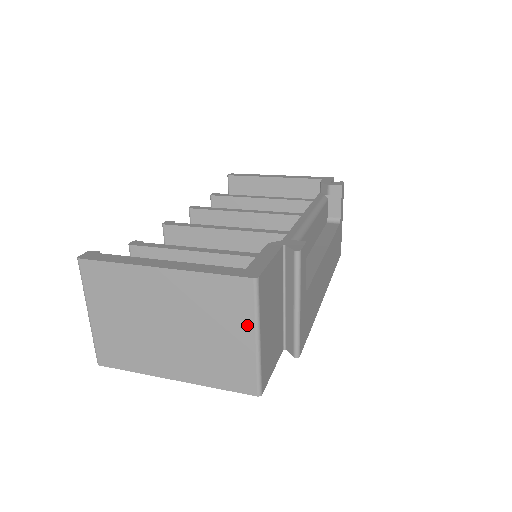
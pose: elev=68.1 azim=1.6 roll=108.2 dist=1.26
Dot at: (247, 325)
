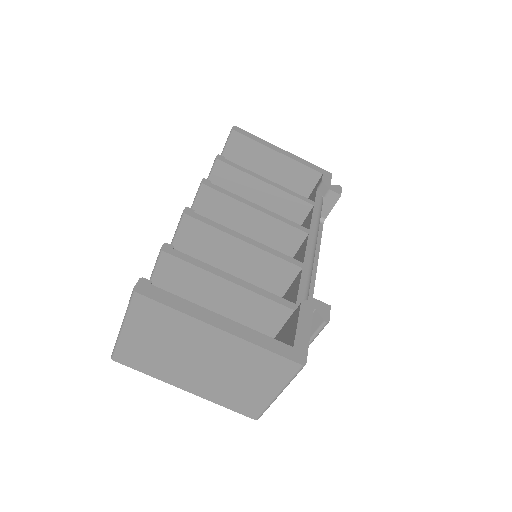
Dot at: (277, 385)
